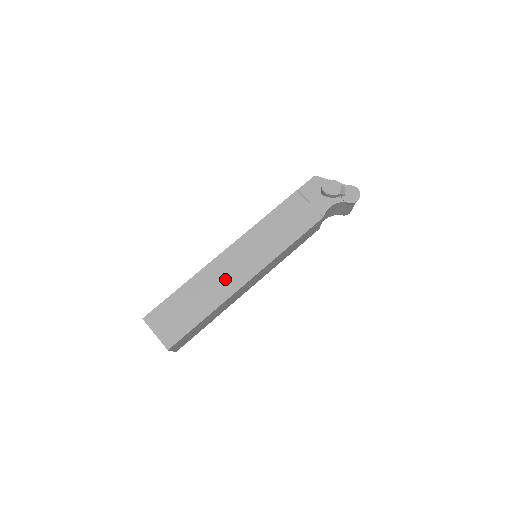
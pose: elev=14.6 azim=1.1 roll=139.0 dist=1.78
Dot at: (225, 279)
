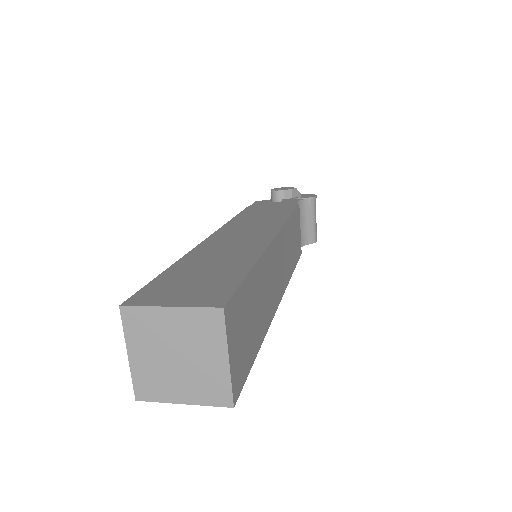
Dot at: (239, 244)
